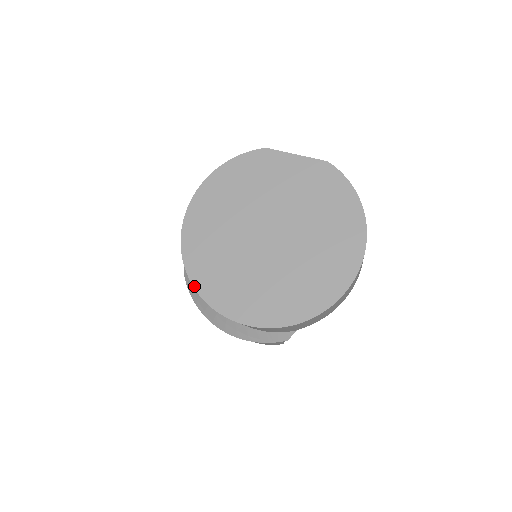
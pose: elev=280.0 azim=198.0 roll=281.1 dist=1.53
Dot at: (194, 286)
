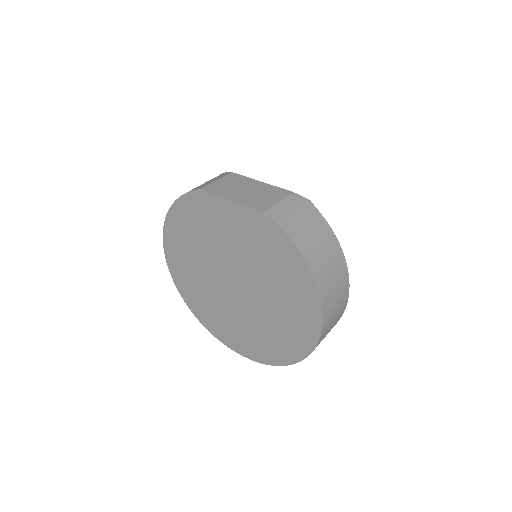
Dot at: (195, 316)
